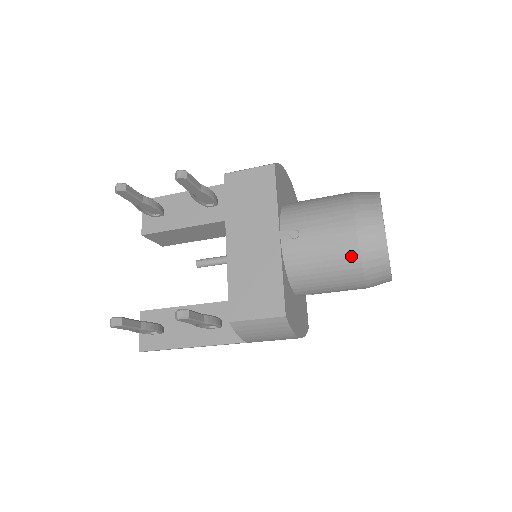
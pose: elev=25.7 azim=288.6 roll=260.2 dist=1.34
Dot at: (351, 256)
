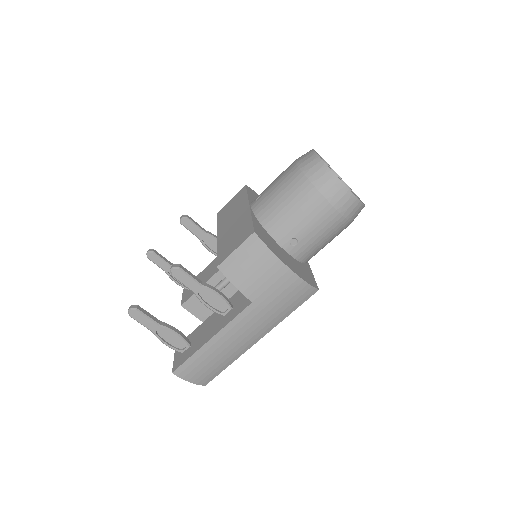
Dot at: (298, 180)
